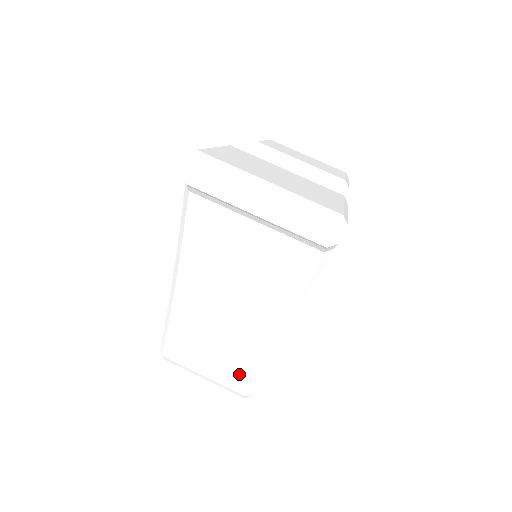
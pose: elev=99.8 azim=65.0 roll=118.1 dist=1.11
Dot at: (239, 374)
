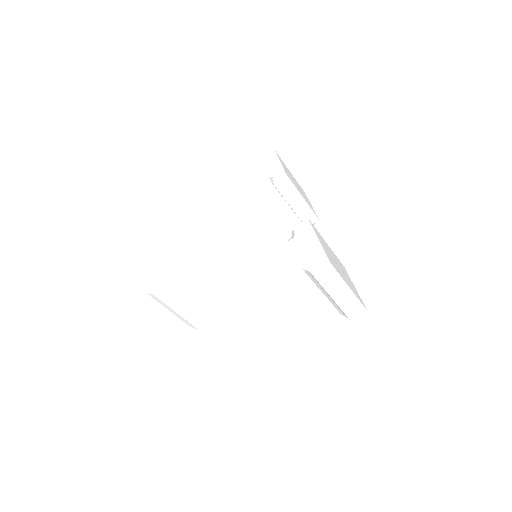
Dot at: (208, 321)
